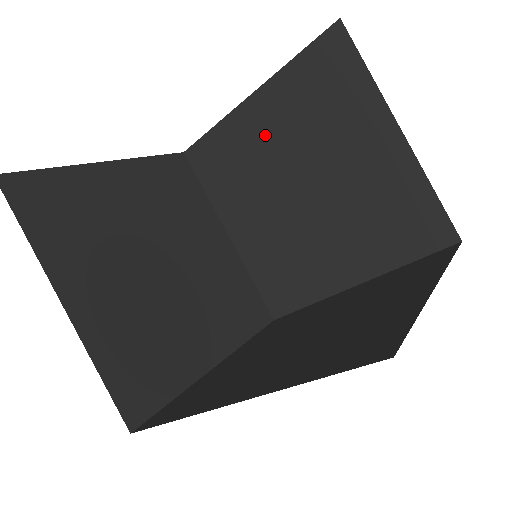
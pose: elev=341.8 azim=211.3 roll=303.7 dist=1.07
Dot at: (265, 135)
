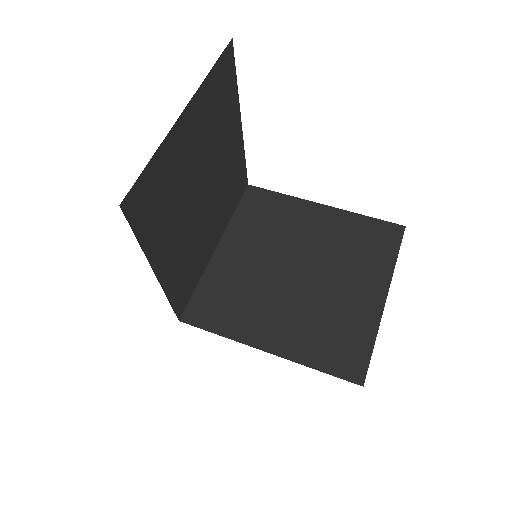
Dot at: (309, 227)
